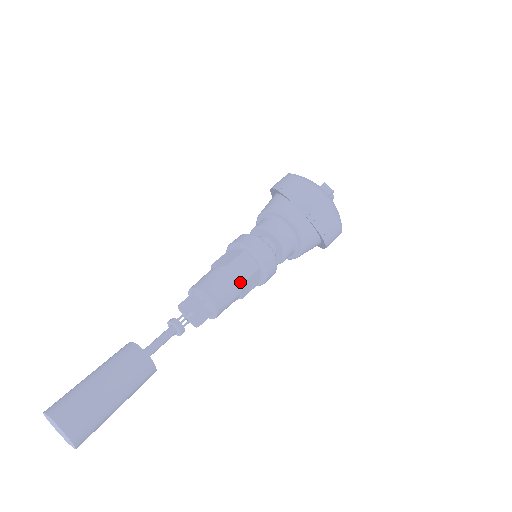
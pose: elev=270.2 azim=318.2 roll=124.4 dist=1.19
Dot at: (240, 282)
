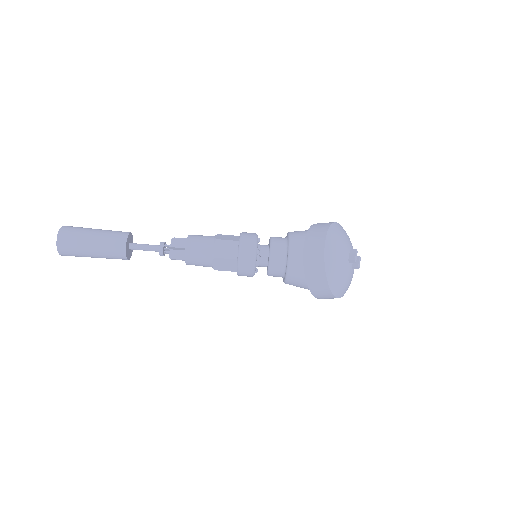
Dot at: (214, 255)
